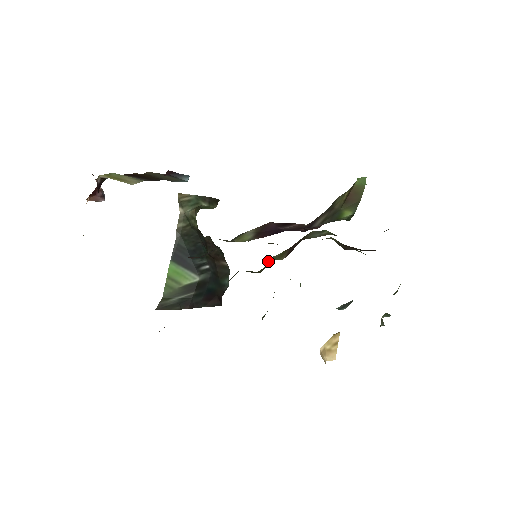
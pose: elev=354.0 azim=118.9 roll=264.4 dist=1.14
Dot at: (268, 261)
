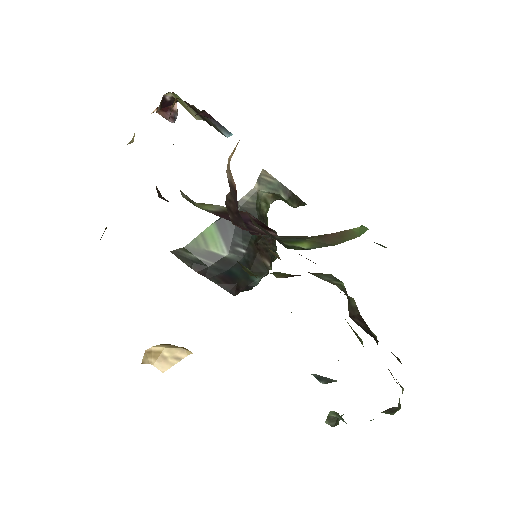
Dot at: occluded
